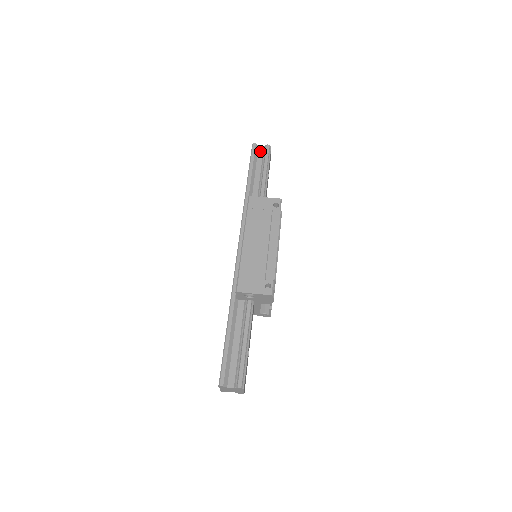
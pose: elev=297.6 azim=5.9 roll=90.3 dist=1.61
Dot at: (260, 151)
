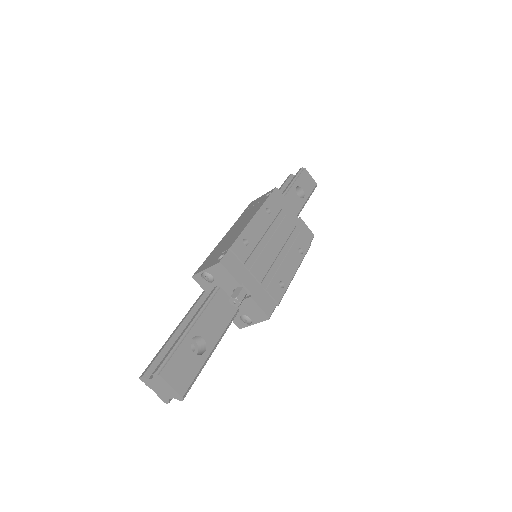
Dot at: occluded
